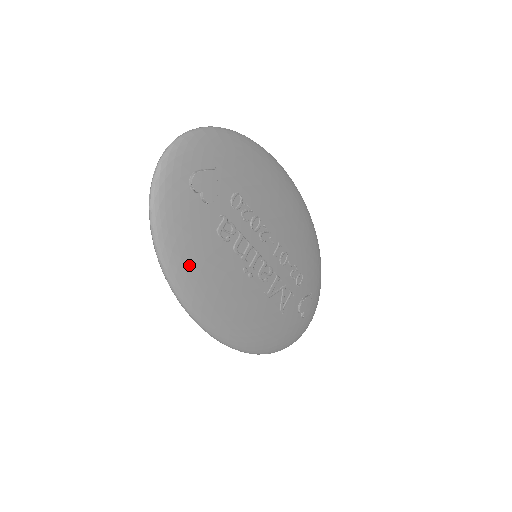
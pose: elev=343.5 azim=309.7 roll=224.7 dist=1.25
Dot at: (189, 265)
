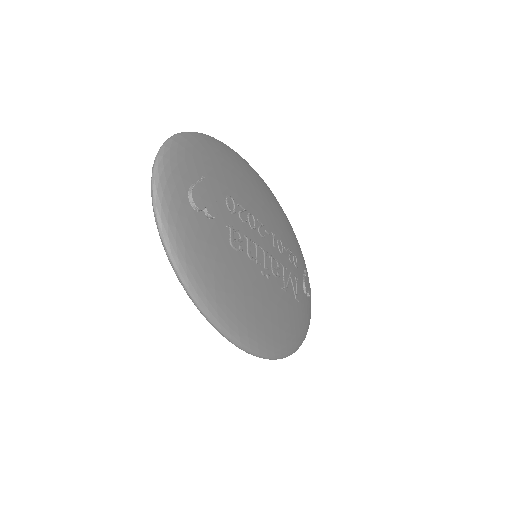
Dot at: (224, 293)
